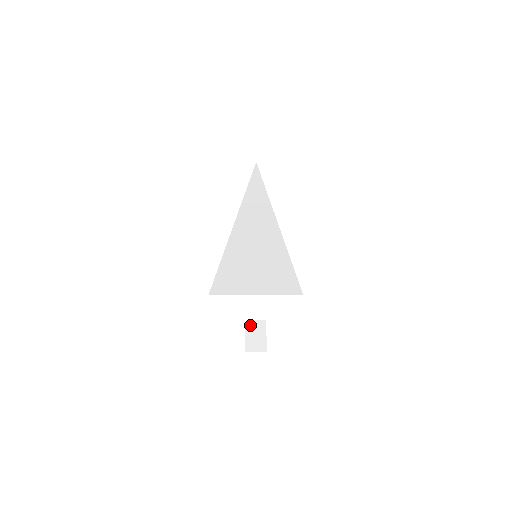
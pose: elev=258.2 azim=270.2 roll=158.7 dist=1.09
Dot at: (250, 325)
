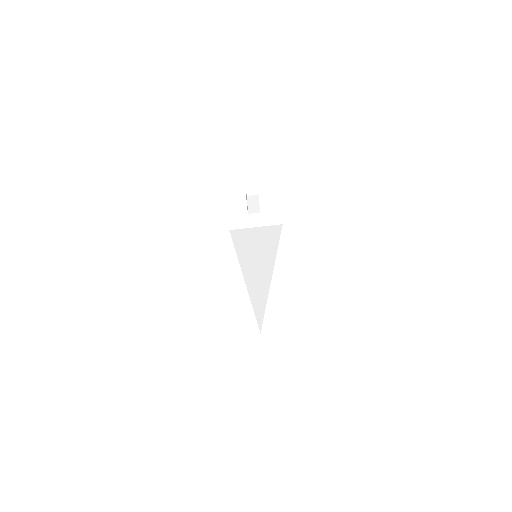
Dot at: occluded
